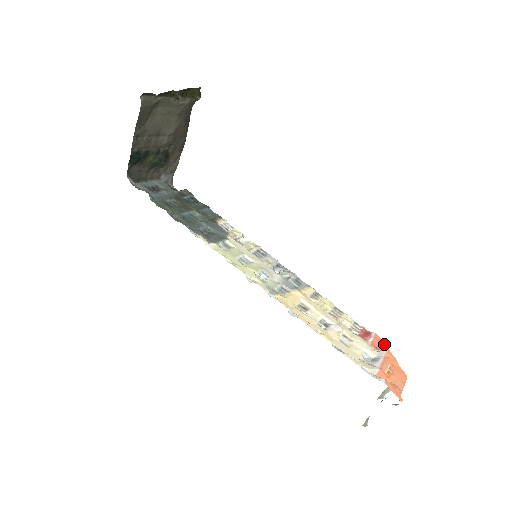
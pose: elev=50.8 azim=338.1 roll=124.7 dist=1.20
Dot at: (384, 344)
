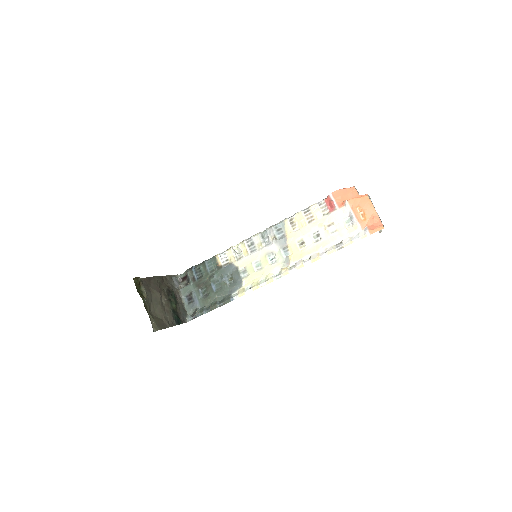
Dot at: (340, 191)
